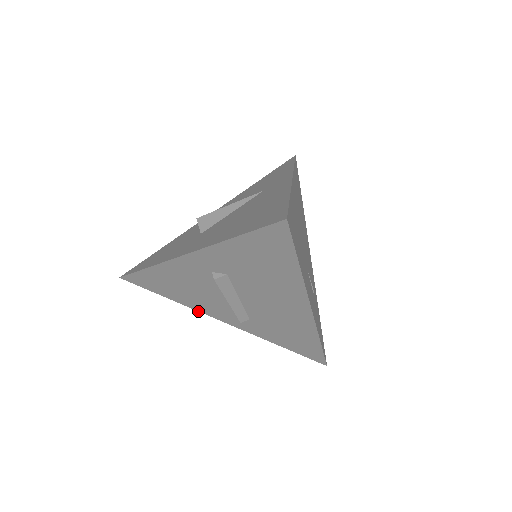
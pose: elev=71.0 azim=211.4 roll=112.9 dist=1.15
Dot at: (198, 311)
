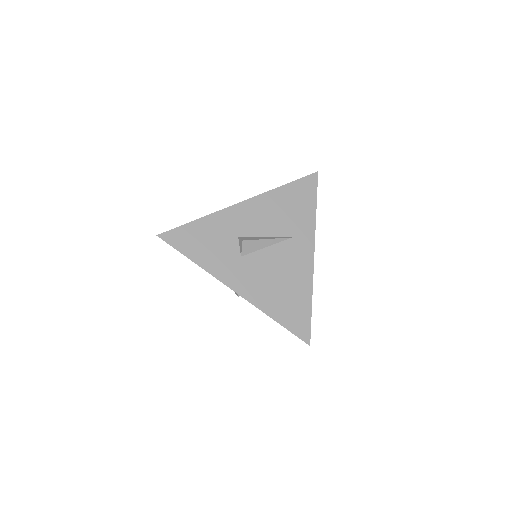
Dot at: occluded
